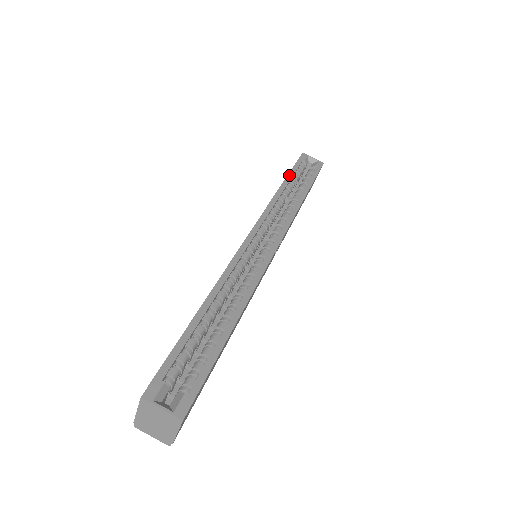
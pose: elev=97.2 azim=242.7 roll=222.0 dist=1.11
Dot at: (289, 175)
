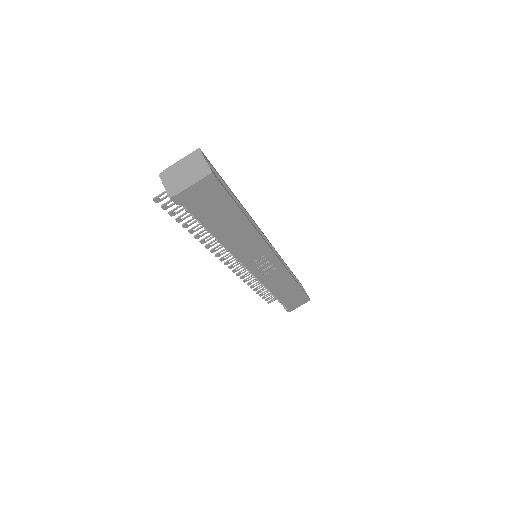
Dot at: (292, 272)
